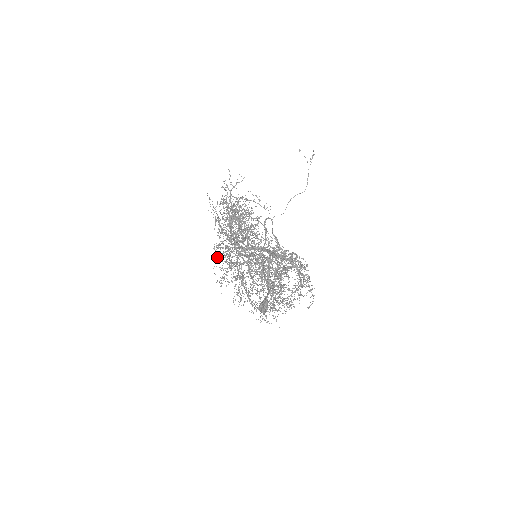
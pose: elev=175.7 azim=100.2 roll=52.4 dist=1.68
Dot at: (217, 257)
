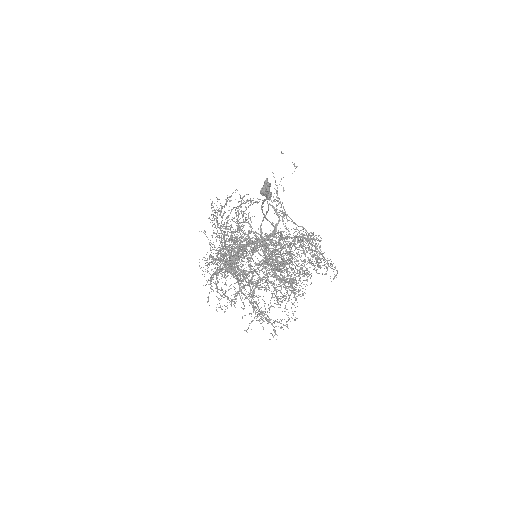
Dot at: occluded
